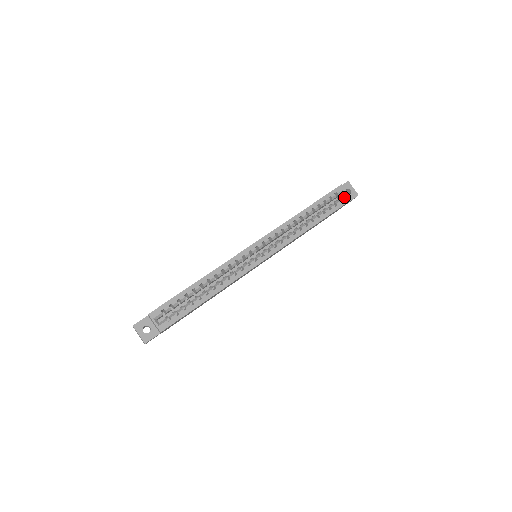
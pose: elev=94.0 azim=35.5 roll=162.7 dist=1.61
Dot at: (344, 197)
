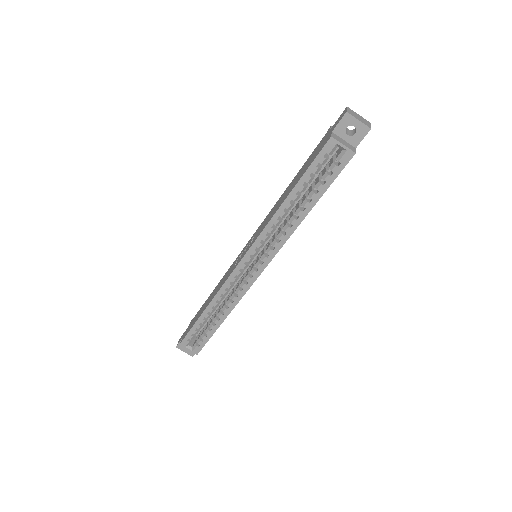
Dot at: (341, 155)
